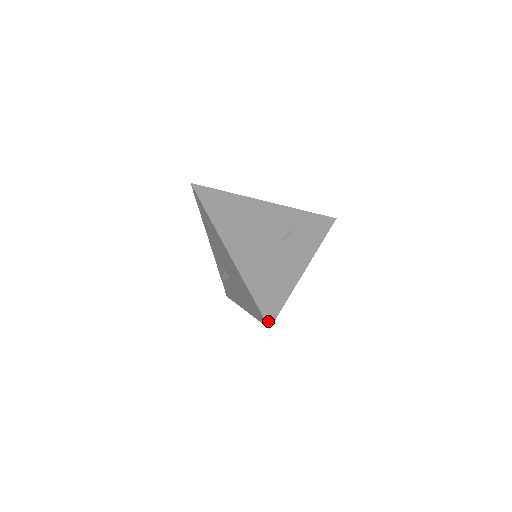
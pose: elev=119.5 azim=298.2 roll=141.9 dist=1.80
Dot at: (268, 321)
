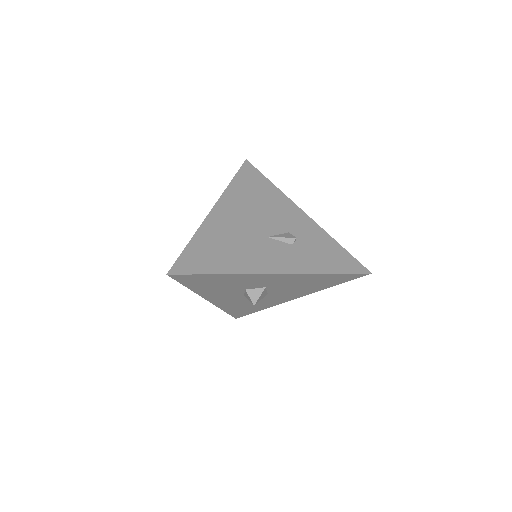
Dot at: (174, 269)
